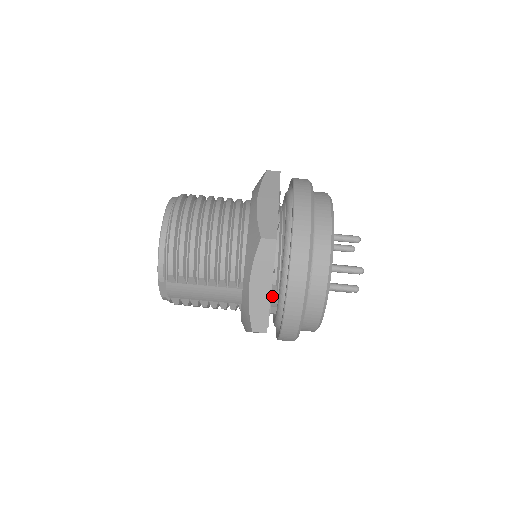
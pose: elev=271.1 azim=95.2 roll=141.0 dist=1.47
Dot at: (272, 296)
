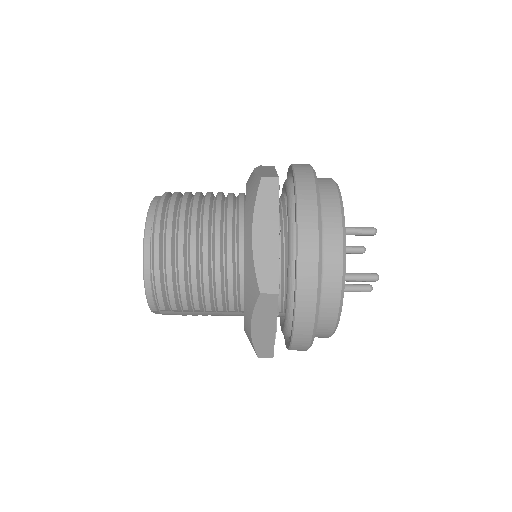
Dot at: occluded
